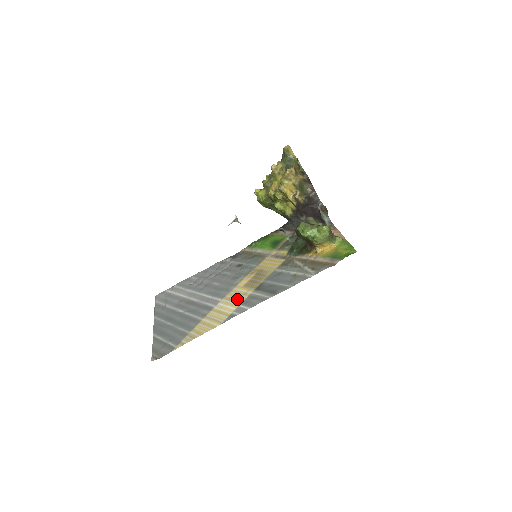
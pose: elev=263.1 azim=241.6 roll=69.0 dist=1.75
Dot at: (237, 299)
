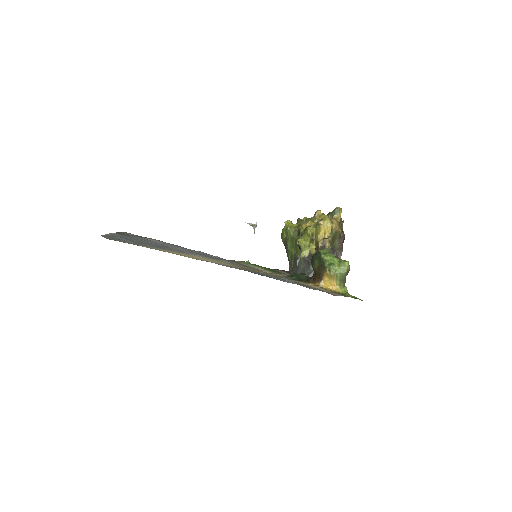
Dot at: (220, 262)
